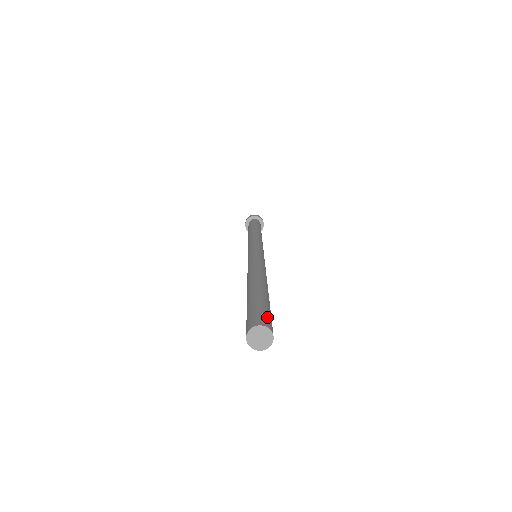
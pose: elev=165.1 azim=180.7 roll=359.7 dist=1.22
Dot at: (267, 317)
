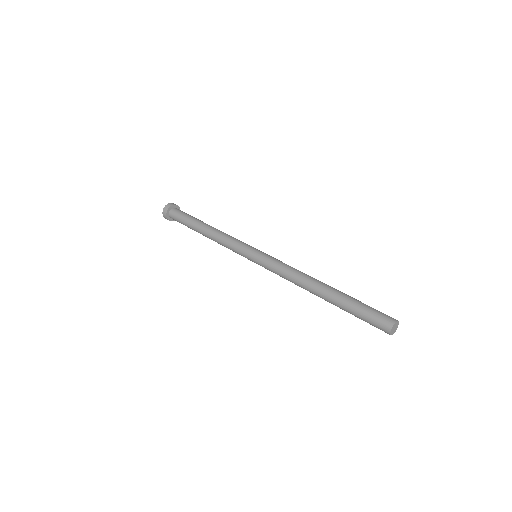
Dot at: occluded
